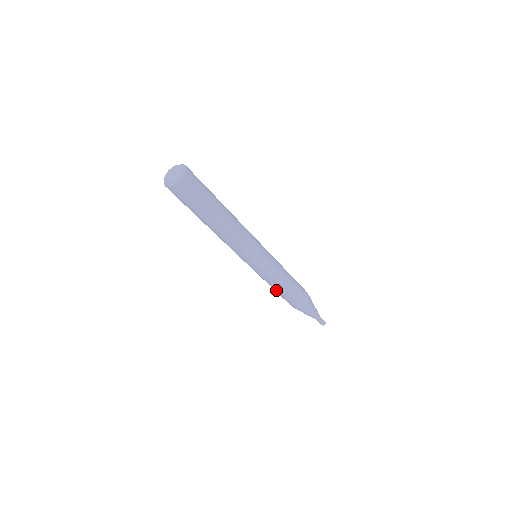
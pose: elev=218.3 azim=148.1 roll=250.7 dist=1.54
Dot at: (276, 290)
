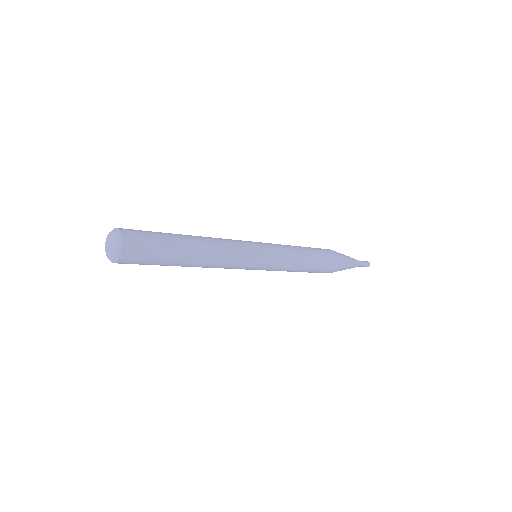
Dot at: occluded
